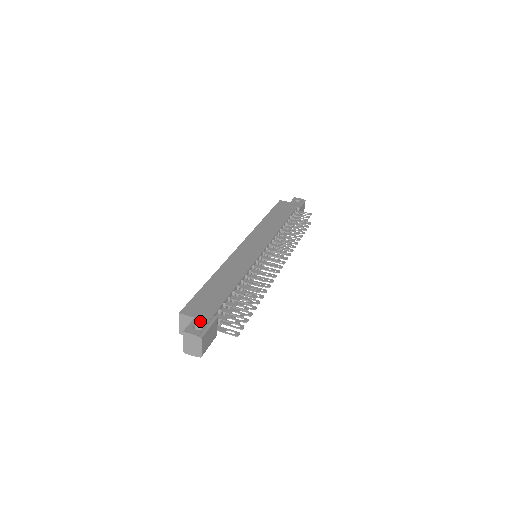
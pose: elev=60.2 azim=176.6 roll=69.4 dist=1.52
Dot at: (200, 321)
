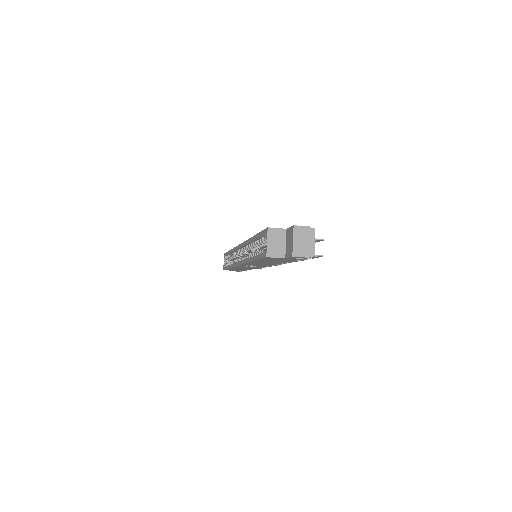
Dot at: occluded
